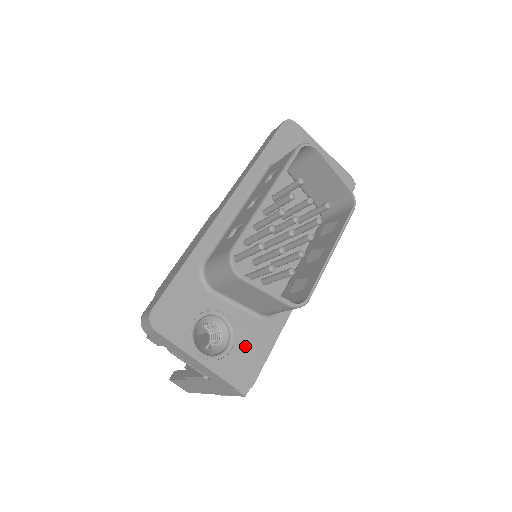
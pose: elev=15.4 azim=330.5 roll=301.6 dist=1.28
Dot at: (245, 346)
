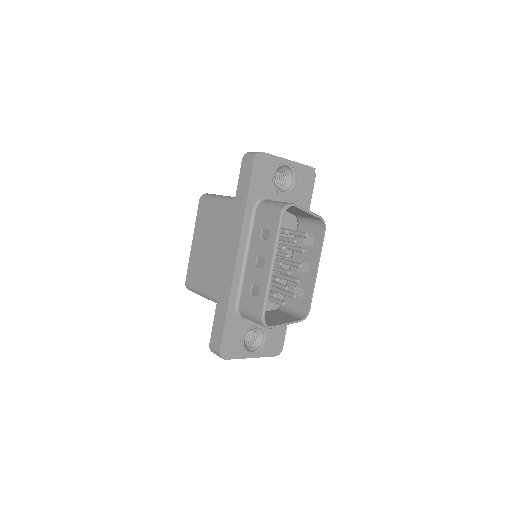
Dot at: (273, 333)
